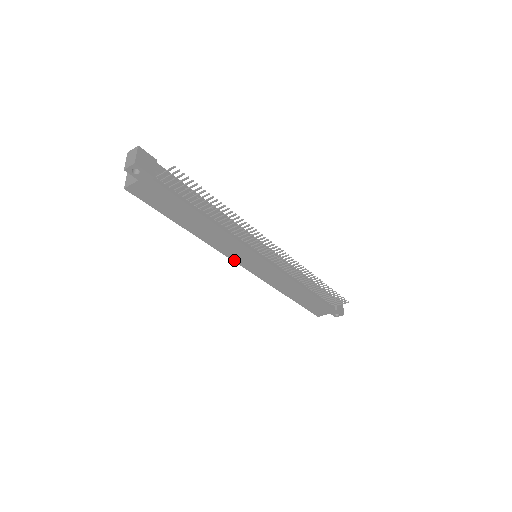
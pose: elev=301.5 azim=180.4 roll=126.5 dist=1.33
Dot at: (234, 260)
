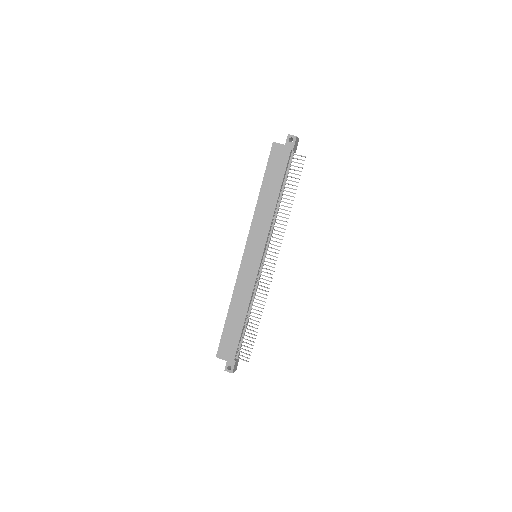
Dot at: (248, 241)
